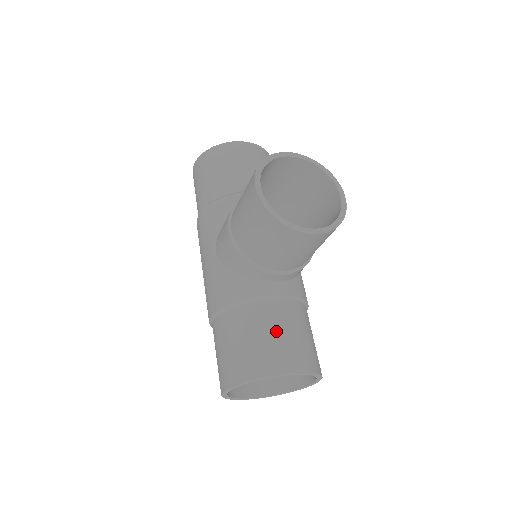
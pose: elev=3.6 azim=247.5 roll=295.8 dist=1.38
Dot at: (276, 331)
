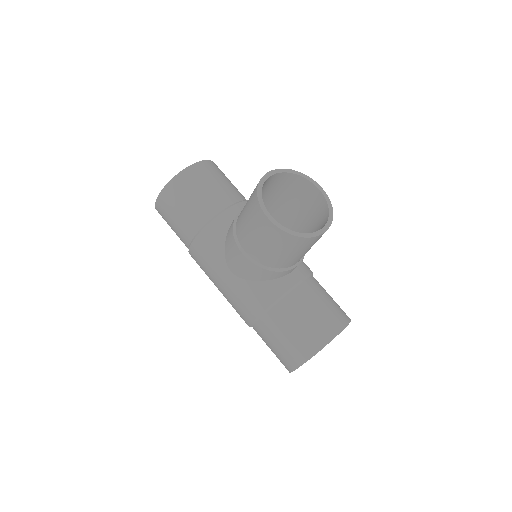
Dot at: (313, 309)
